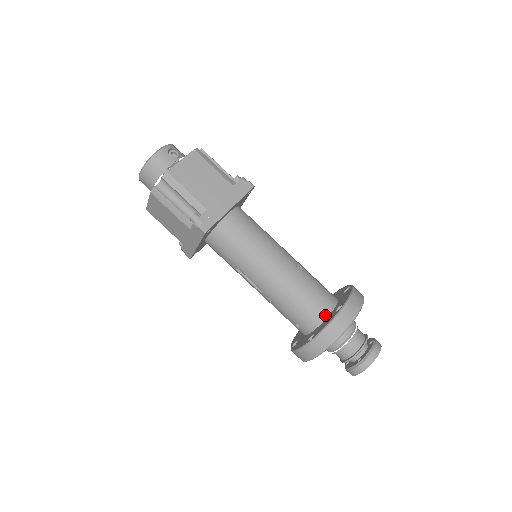
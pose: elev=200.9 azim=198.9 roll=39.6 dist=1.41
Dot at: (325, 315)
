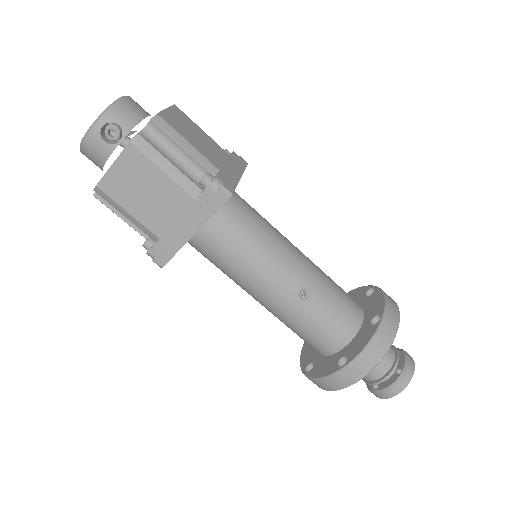
Dot at: (331, 351)
